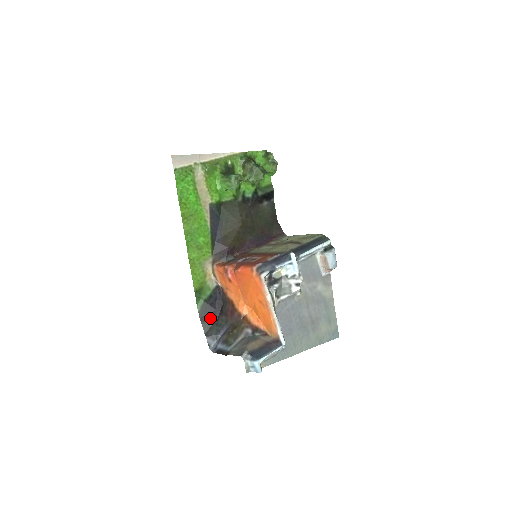
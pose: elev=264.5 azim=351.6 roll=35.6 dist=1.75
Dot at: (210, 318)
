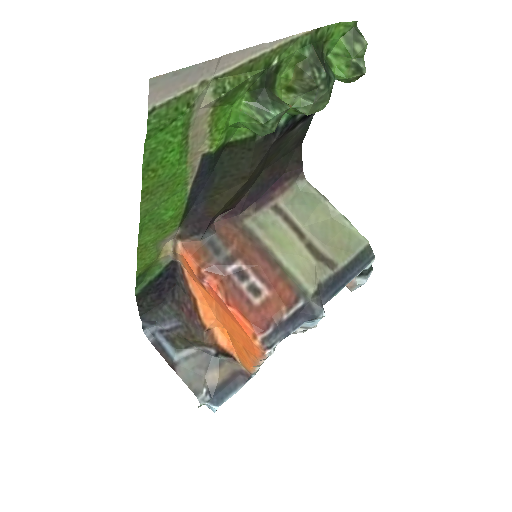
Dot at: (152, 300)
